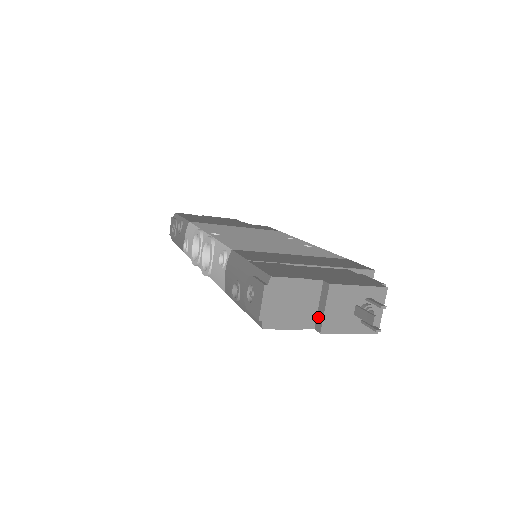
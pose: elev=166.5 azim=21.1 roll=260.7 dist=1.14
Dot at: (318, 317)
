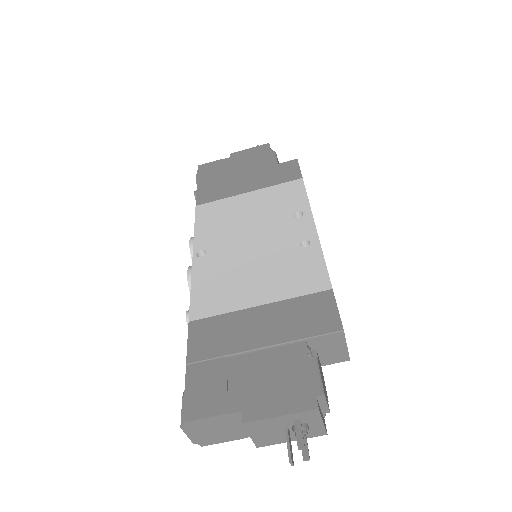
Dot at: occluded
